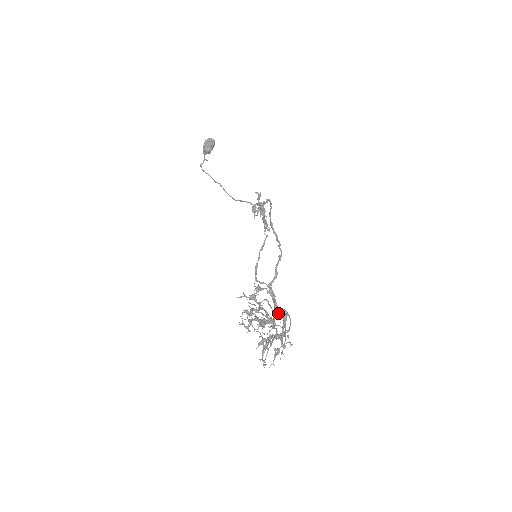
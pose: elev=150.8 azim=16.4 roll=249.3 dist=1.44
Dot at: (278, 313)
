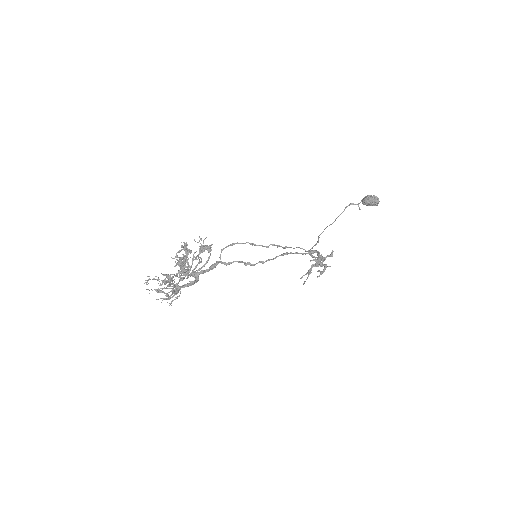
Dot at: (191, 274)
